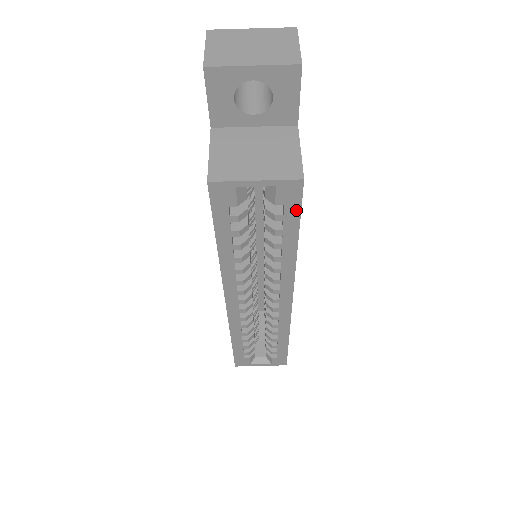
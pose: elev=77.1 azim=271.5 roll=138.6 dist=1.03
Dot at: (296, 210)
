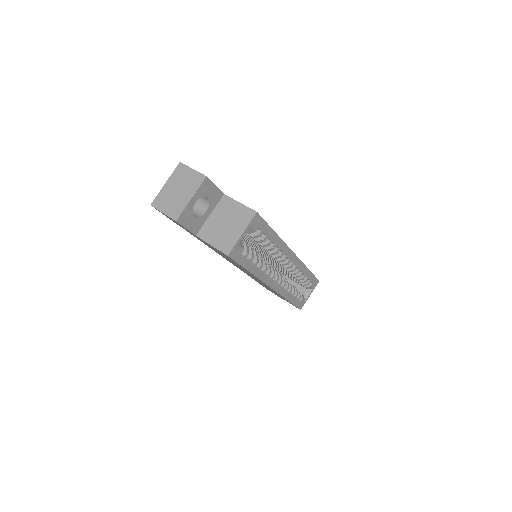
Dot at: (264, 224)
